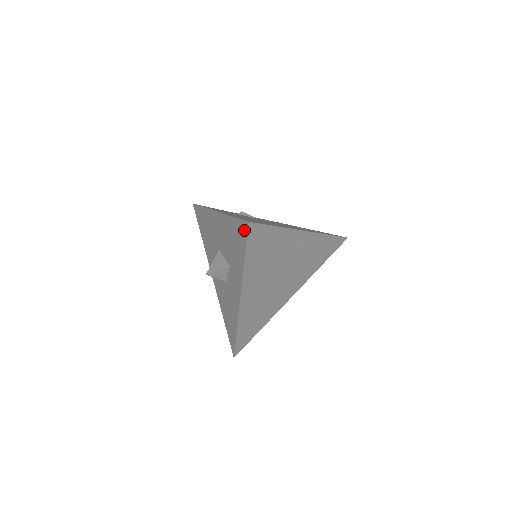
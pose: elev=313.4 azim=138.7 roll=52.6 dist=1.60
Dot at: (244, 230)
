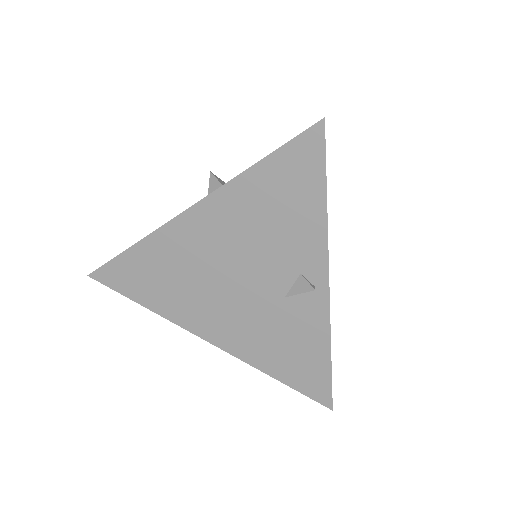
Dot at: occluded
